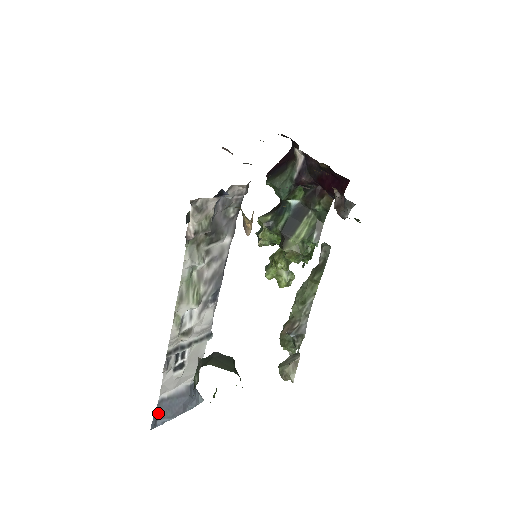
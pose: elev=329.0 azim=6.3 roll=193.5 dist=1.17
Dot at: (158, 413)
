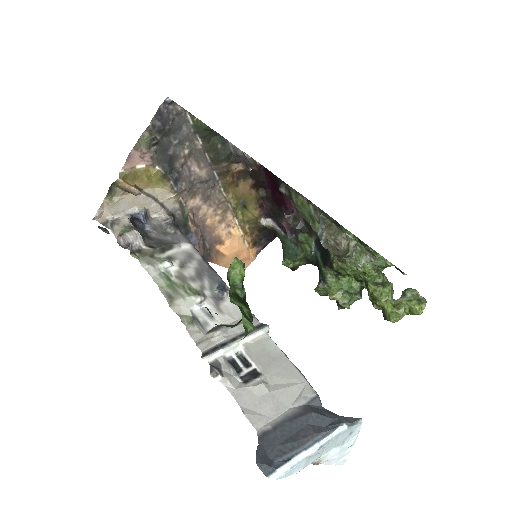
Dot at: (267, 450)
